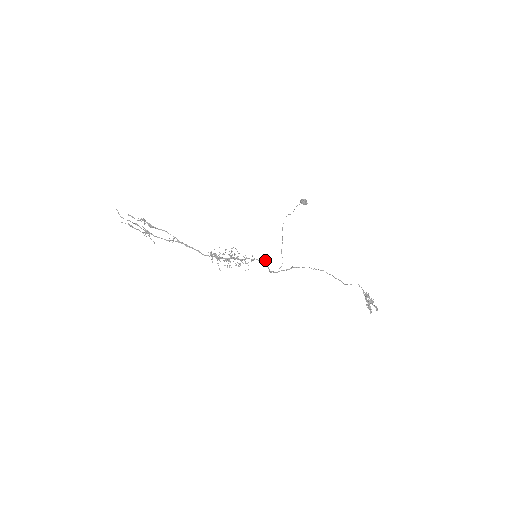
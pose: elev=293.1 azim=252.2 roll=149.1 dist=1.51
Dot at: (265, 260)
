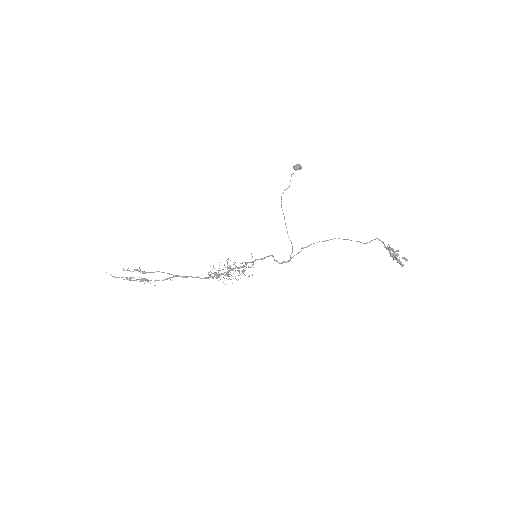
Dot at: (267, 256)
